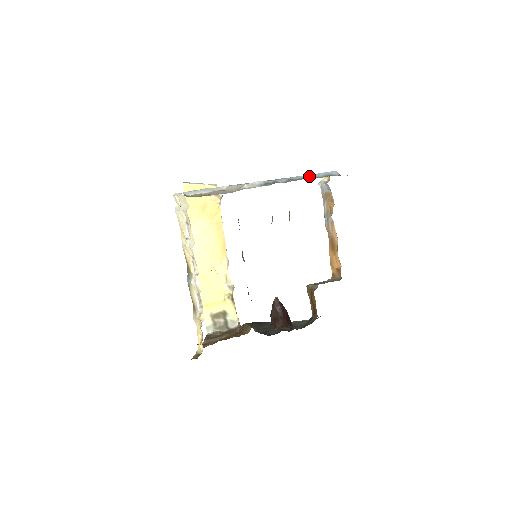
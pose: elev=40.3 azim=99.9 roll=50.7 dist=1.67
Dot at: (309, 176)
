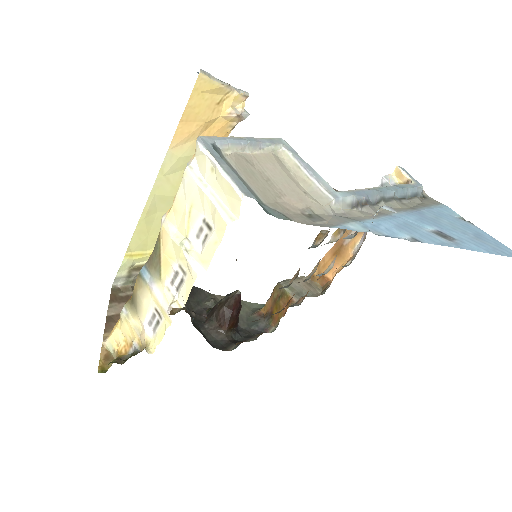
Dot at: (399, 192)
